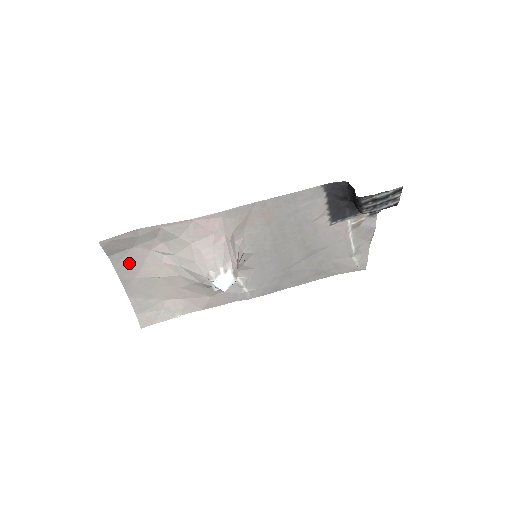
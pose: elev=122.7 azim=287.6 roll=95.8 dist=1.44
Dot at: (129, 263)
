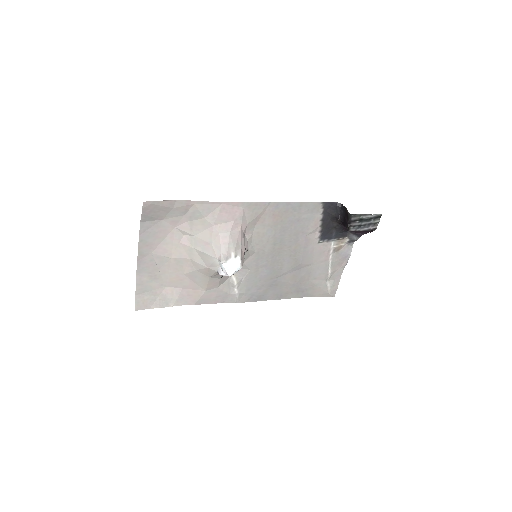
Dot at: (152, 235)
